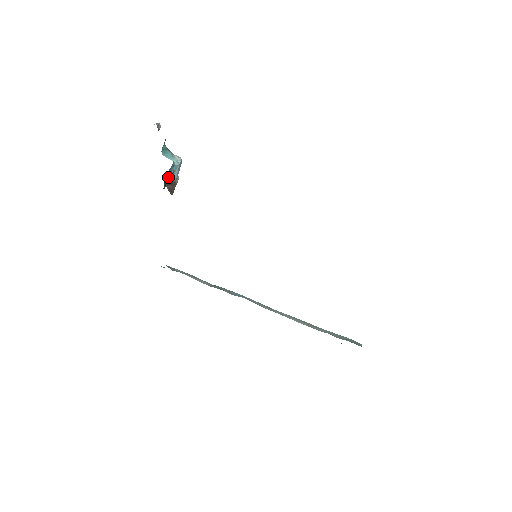
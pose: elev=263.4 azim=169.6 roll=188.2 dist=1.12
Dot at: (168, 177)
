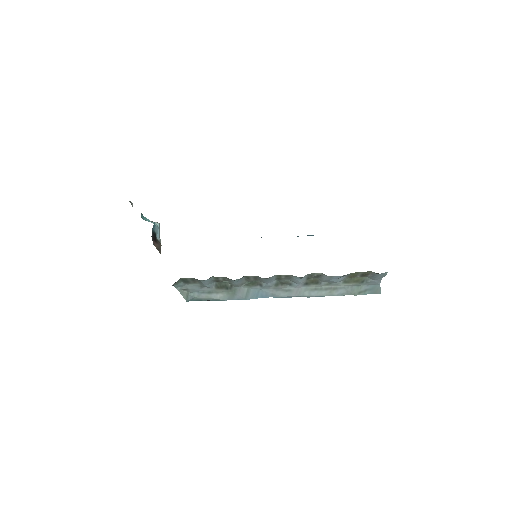
Dot at: (153, 236)
